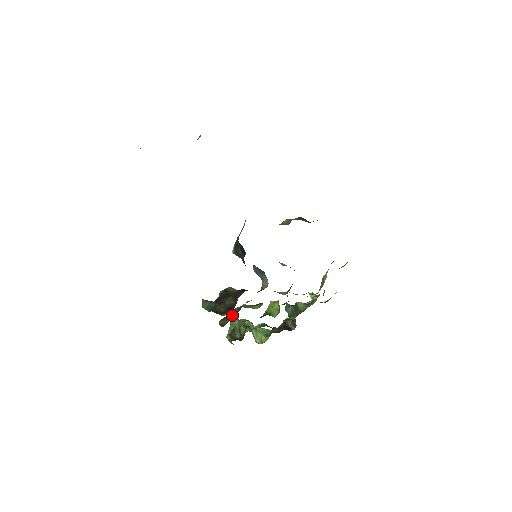
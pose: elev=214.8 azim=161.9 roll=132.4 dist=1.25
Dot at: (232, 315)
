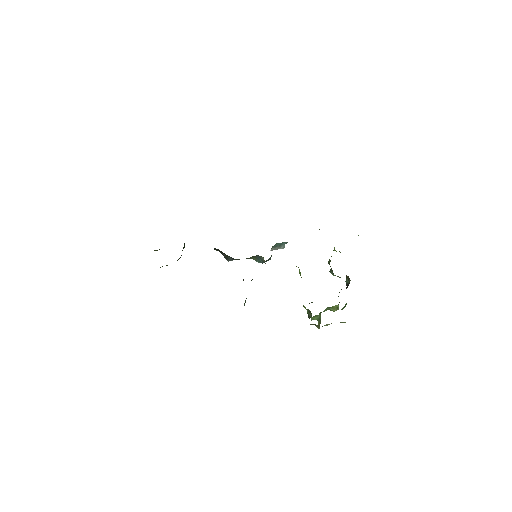
Dot at: (315, 315)
